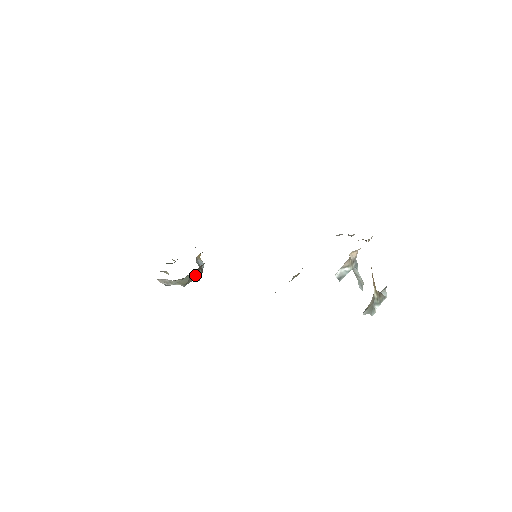
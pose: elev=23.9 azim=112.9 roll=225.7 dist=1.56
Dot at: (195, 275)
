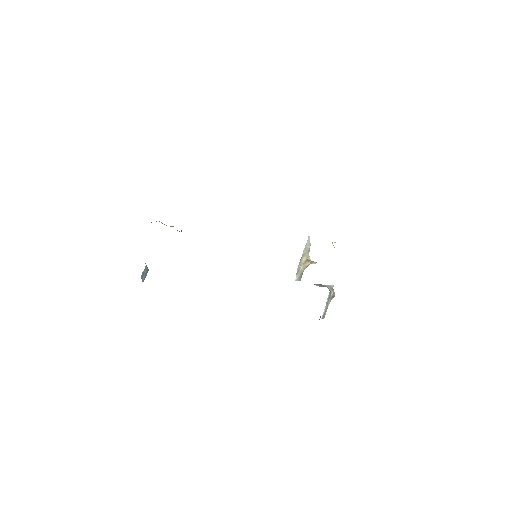
Dot at: occluded
